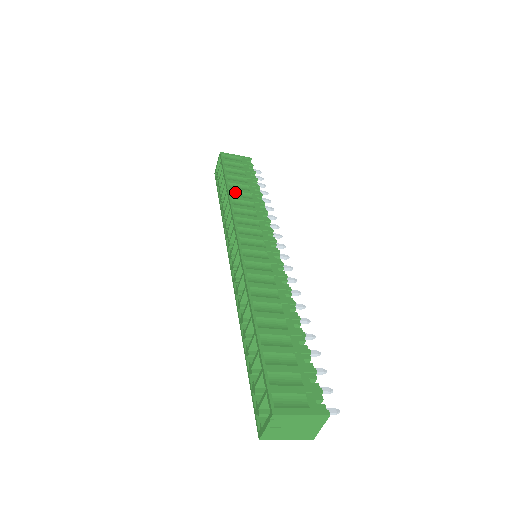
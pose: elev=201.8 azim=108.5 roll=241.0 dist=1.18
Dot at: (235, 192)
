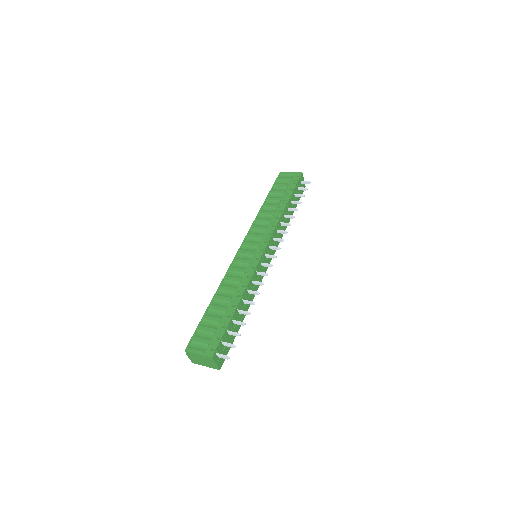
Dot at: (266, 208)
